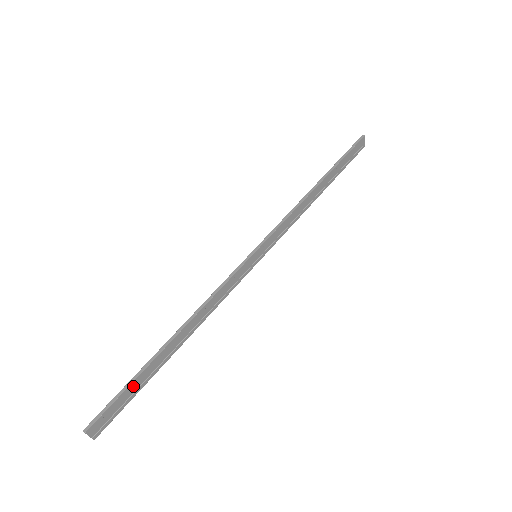
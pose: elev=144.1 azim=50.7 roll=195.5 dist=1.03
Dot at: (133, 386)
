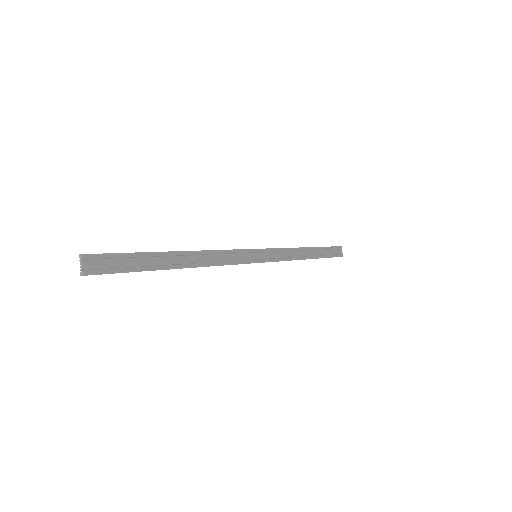
Dot at: (135, 259)
